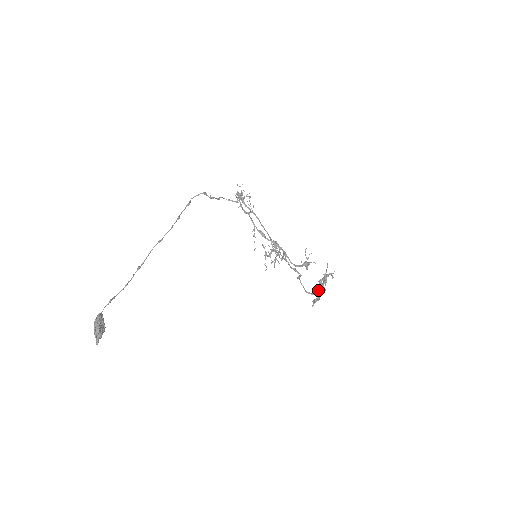
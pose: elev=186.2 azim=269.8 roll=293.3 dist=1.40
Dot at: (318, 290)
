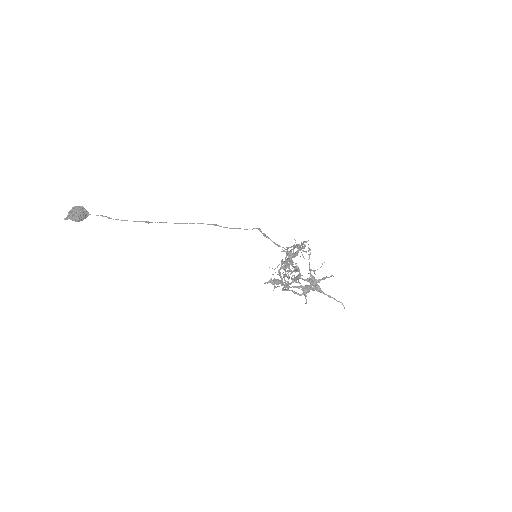
Dot at: (295, 286)
